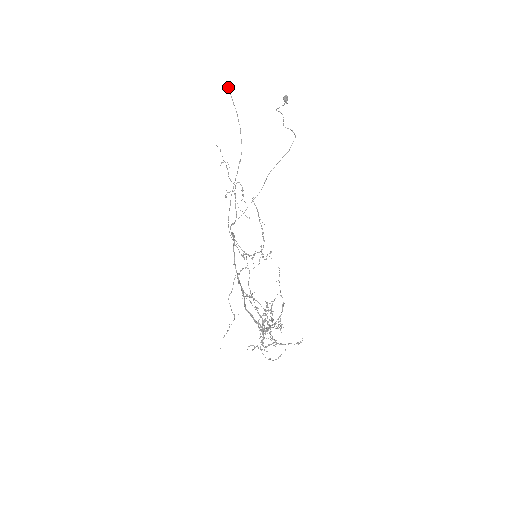
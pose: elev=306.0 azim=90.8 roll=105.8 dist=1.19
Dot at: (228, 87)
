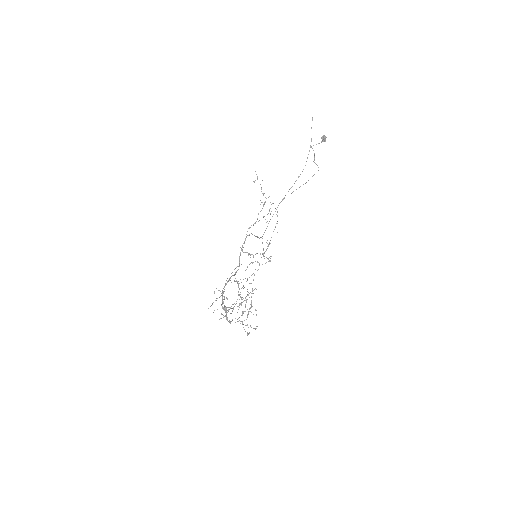
Dot at: occluded
